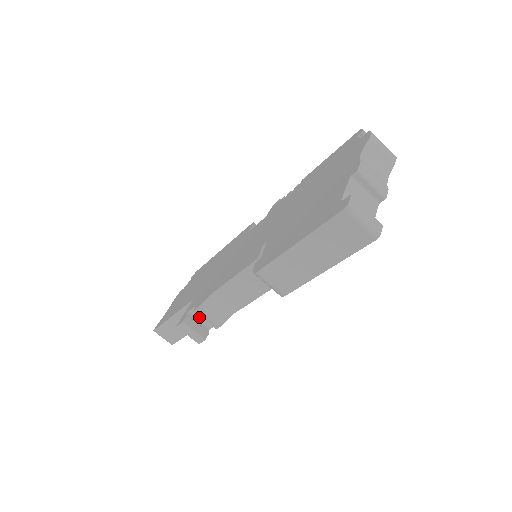
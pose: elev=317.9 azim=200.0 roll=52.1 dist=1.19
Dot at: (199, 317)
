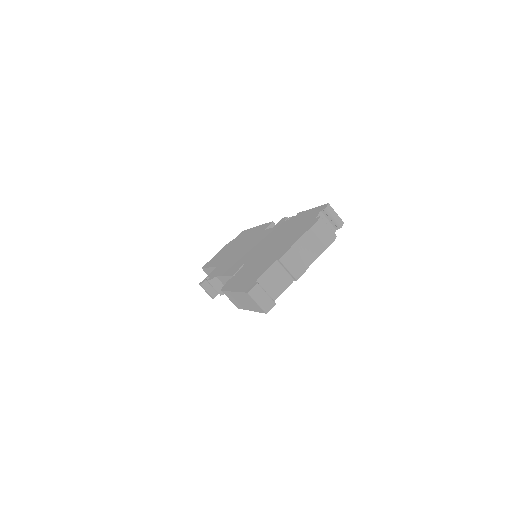
Dot at: occluded
